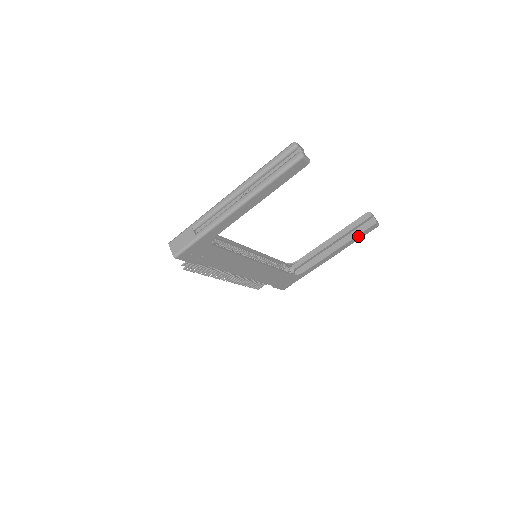
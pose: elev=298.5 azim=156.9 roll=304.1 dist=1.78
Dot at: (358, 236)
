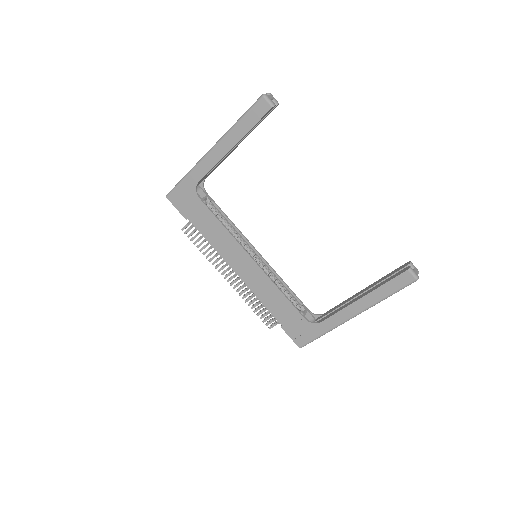
Dot at: (387, 286)
